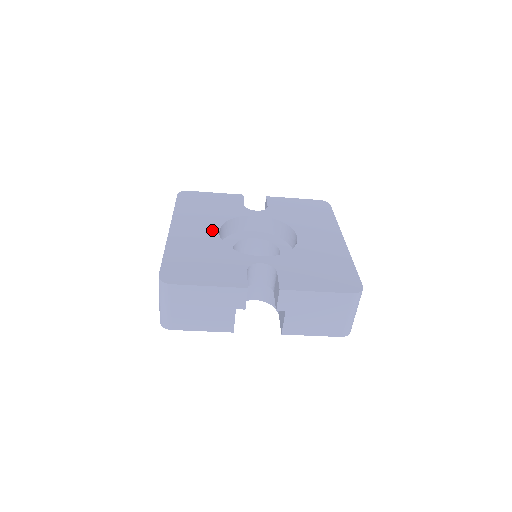
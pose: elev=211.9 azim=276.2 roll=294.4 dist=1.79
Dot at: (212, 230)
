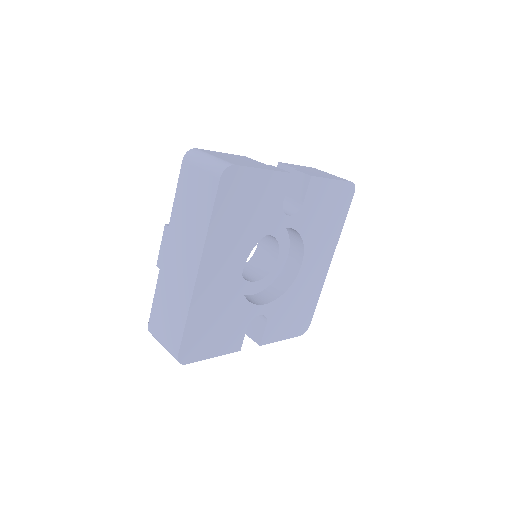
Dot at: (238, 268)
